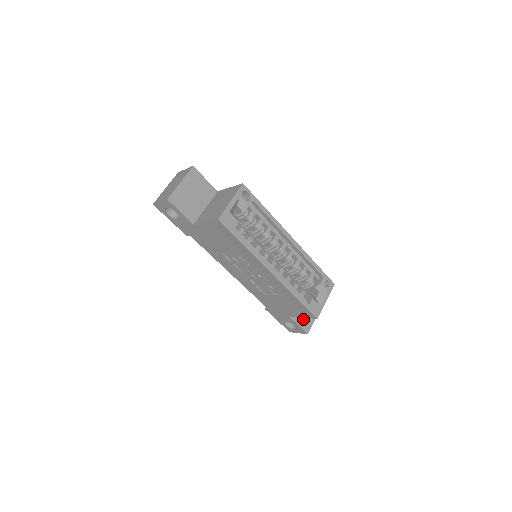
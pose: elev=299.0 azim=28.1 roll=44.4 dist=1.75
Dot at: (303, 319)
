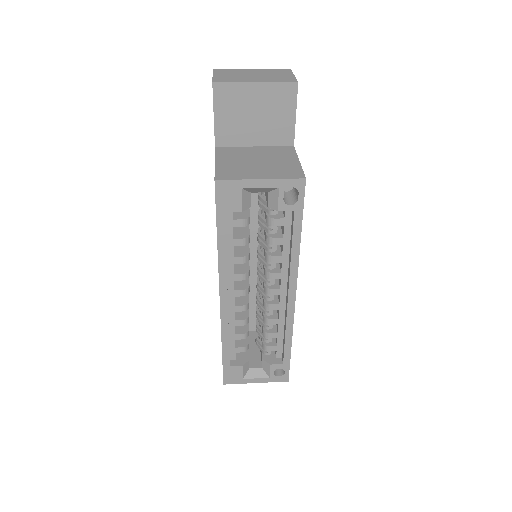
Dot at: occluded
